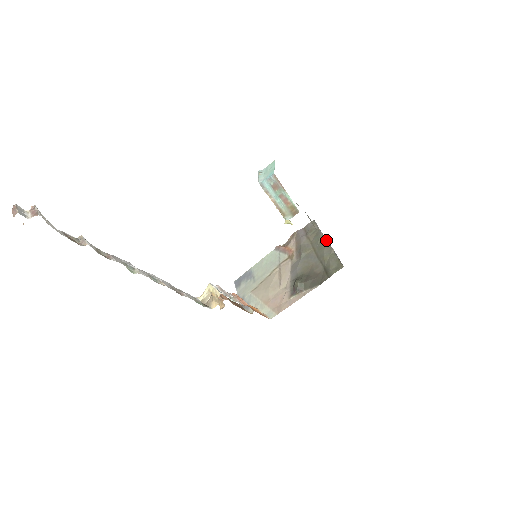
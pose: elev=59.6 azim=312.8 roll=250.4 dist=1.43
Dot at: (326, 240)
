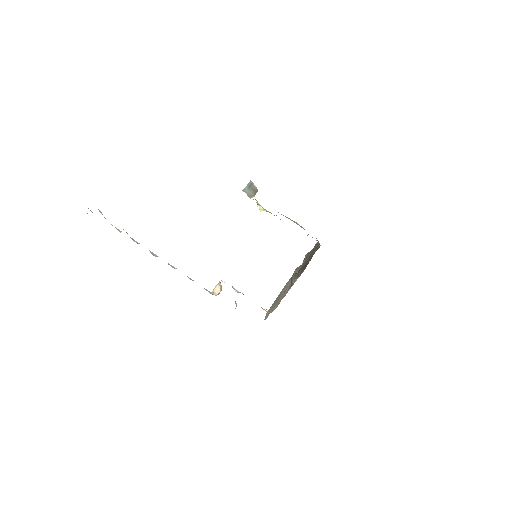
Dot at: (319, 243)
